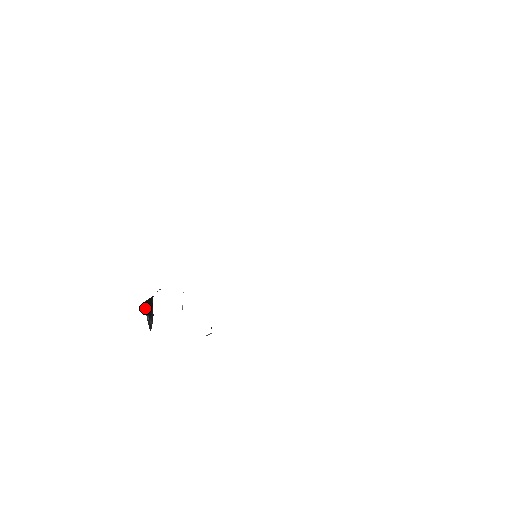
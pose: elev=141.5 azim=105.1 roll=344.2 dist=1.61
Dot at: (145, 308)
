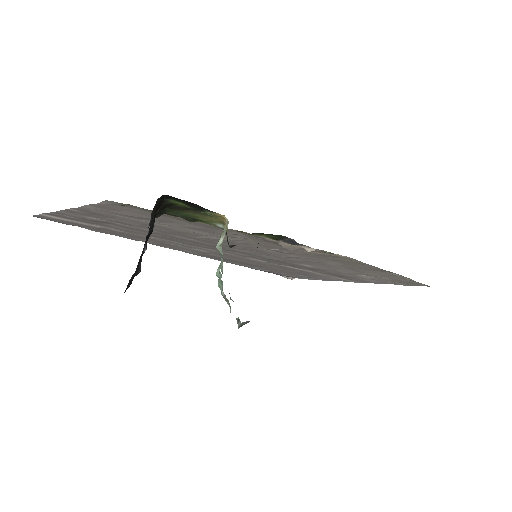
Dot at: (152, 216)
